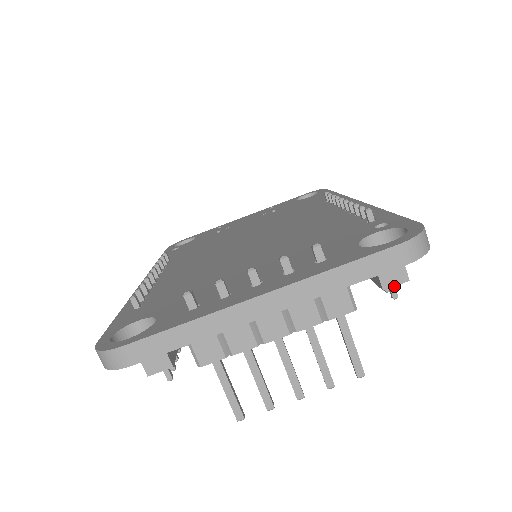
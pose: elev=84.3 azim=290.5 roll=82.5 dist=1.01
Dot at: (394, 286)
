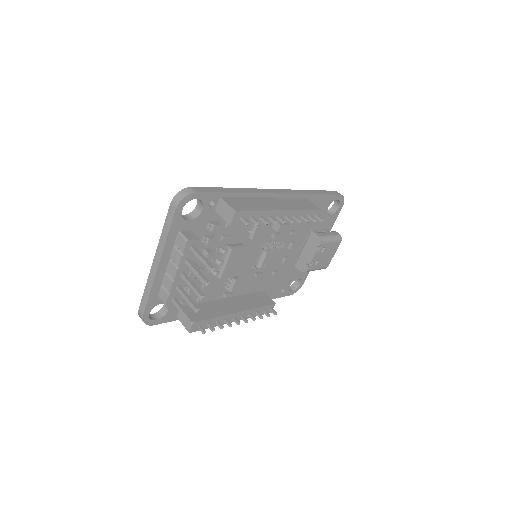
Dot at: (232, 219)
